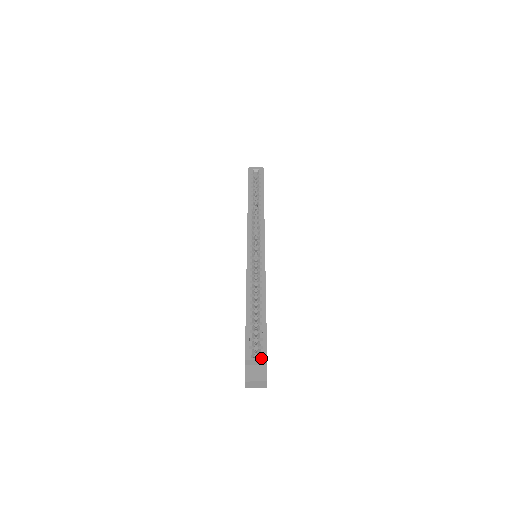
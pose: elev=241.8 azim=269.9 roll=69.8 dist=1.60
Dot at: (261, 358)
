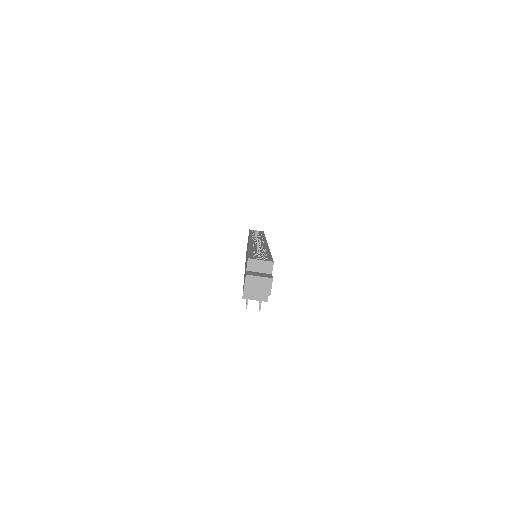
Dot at: (267, 260)
